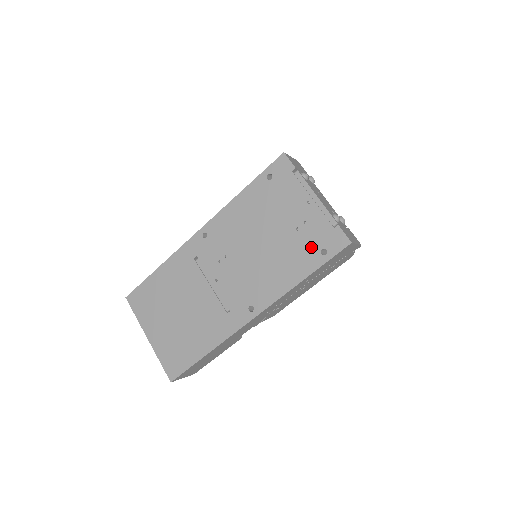
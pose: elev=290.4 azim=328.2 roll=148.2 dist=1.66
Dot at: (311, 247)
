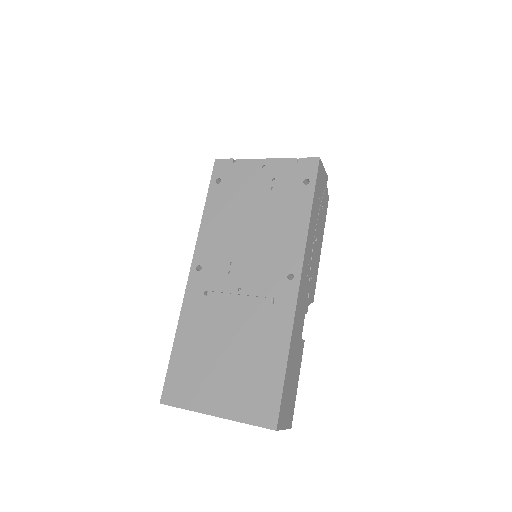
Dot at: (294, 188)
